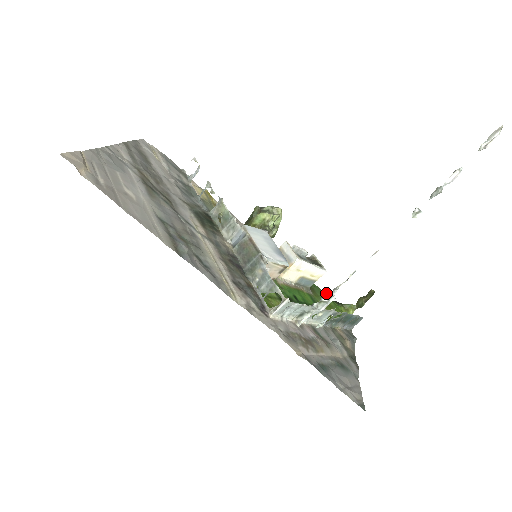
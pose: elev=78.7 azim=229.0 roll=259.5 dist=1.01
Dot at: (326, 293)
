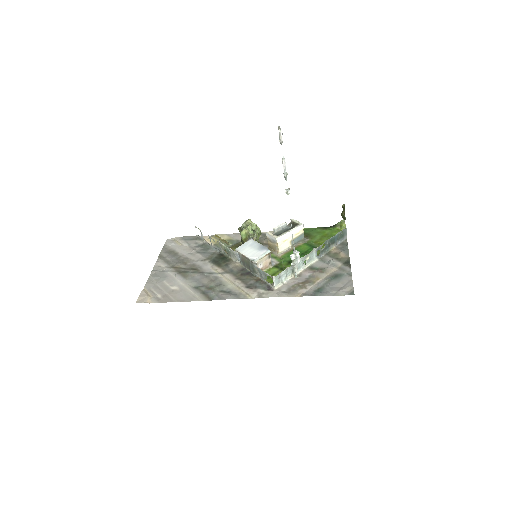
Dot at: (290, 256)
